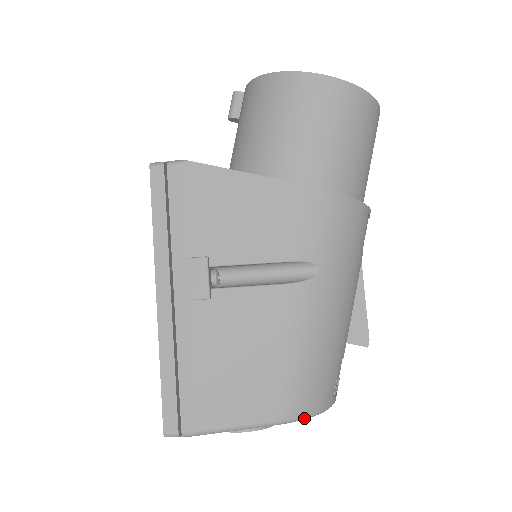
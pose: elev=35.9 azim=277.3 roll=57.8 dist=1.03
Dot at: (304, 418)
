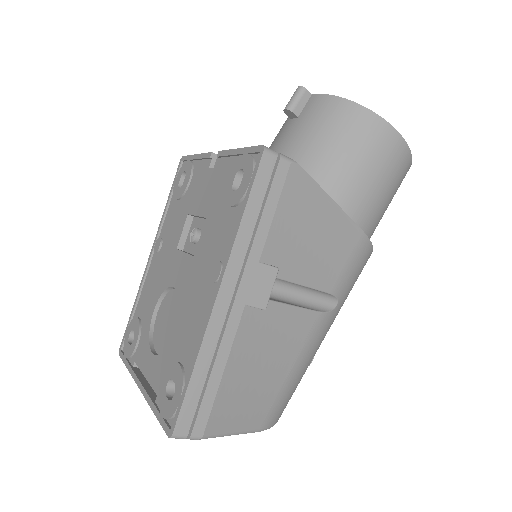
Dot at: (272, 426)
